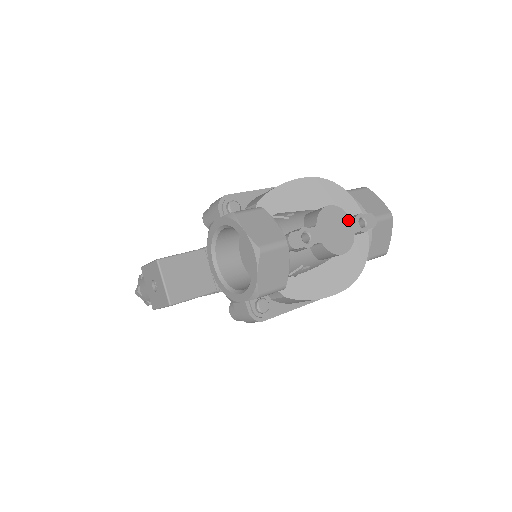
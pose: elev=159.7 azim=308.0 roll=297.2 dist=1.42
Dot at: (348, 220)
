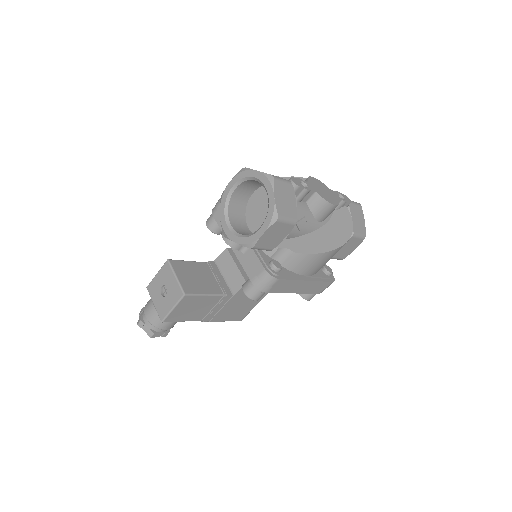
Dot at: (330, 190)
